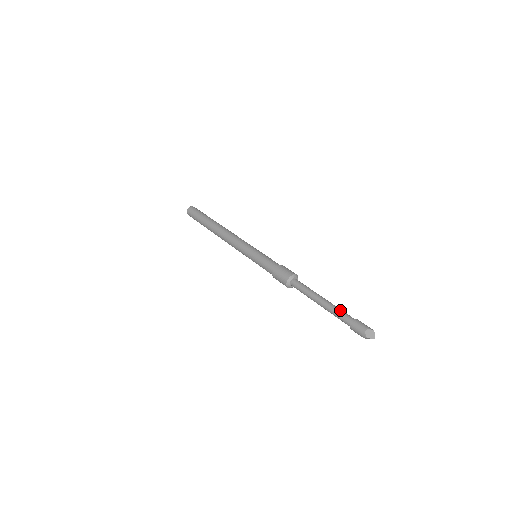
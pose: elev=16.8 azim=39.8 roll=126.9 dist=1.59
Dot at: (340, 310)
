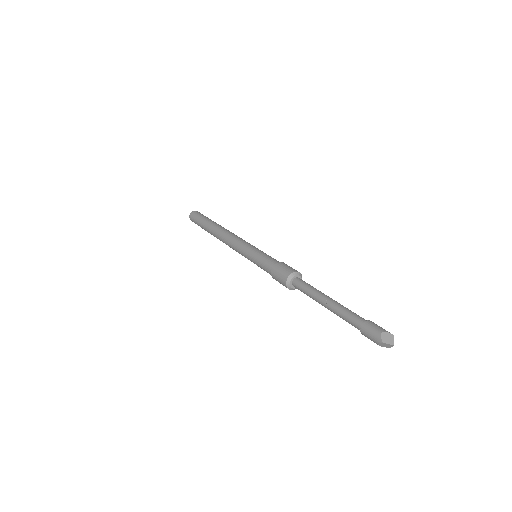
Dot at: (350, 310)
